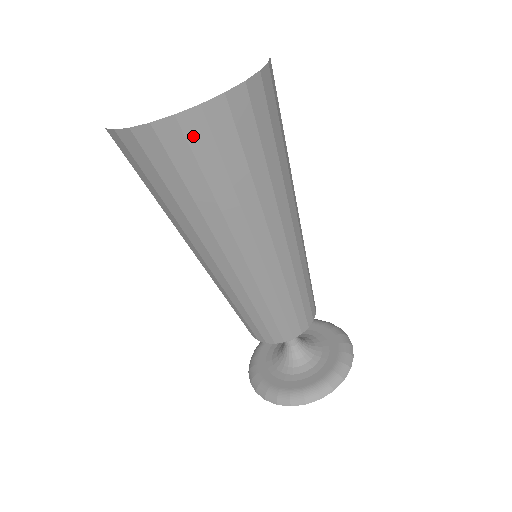
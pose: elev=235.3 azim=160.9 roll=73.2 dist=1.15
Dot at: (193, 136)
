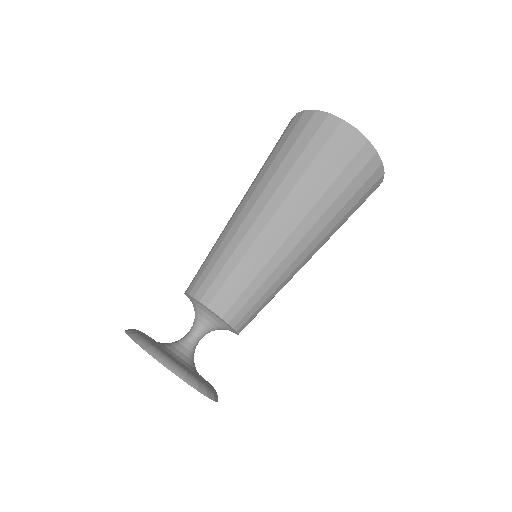
Dot at: (325, 128)
